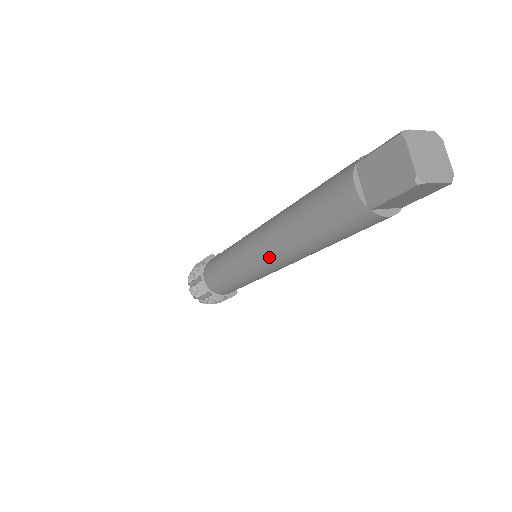
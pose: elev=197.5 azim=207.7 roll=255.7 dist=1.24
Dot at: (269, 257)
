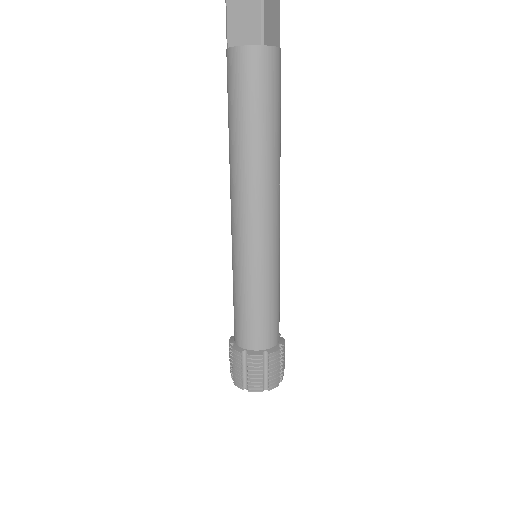
Dot at: (231, 203)
